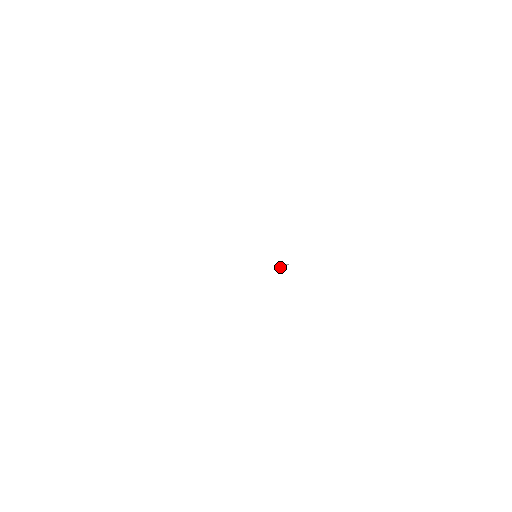
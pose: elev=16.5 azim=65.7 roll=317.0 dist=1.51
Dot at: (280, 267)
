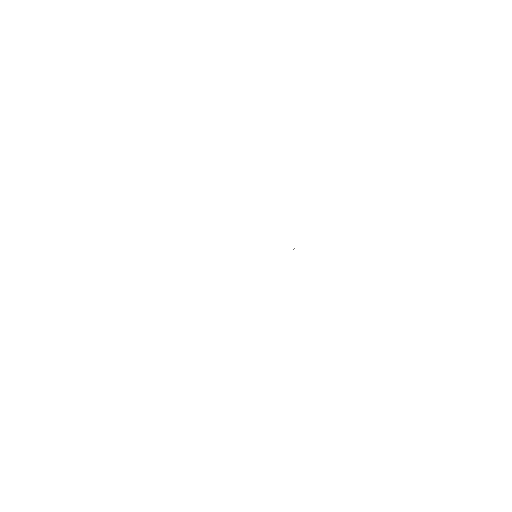
Dot at: occluded
